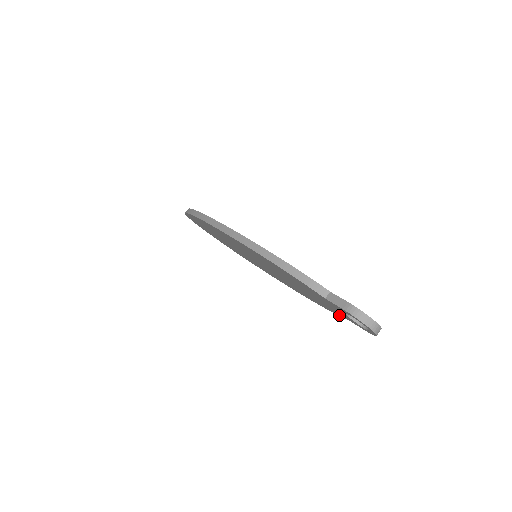
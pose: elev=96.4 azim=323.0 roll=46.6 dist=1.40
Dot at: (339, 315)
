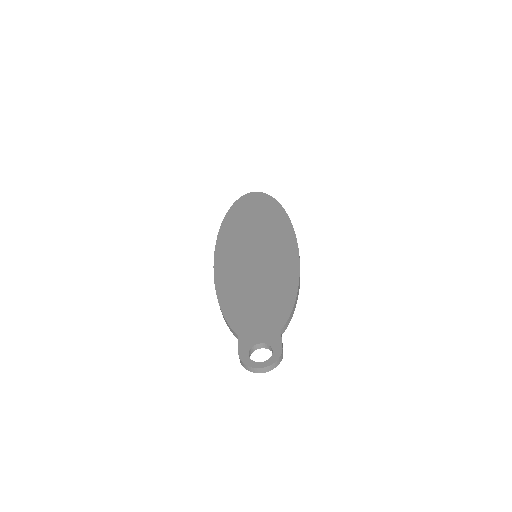
Dot at: occluded
